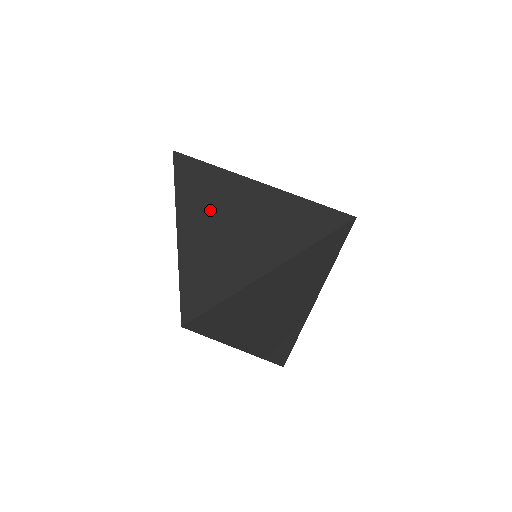
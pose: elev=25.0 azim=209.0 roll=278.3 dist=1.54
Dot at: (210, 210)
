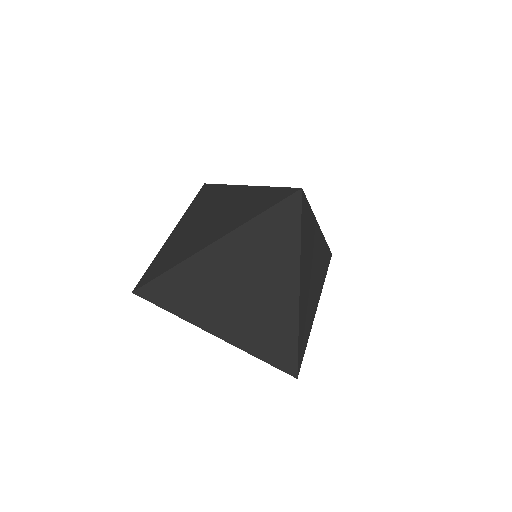
Dot at: (199, 214)
